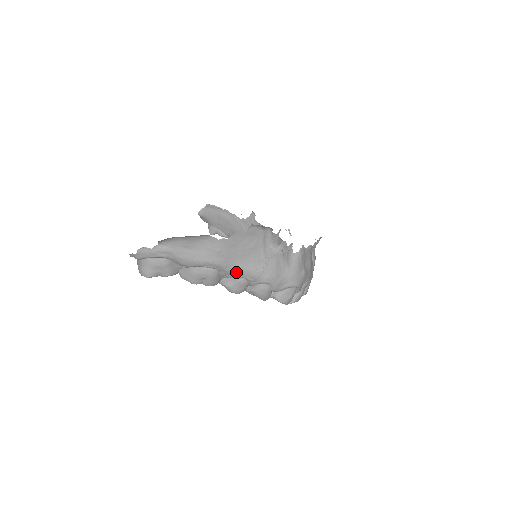
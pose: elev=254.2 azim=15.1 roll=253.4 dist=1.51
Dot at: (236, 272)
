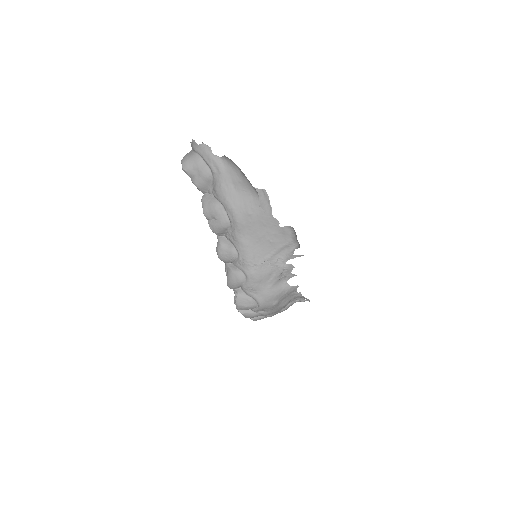
Dot at: (239, 242)
